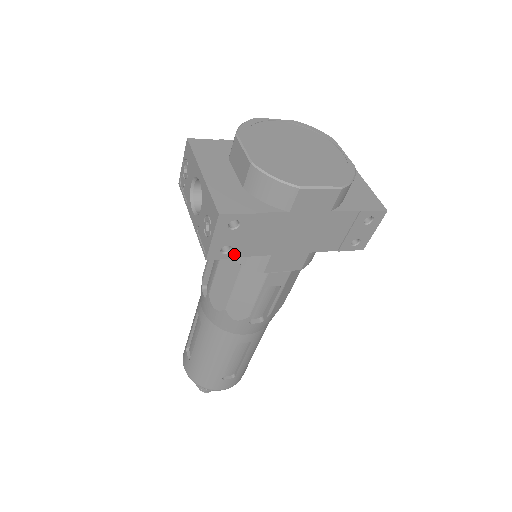
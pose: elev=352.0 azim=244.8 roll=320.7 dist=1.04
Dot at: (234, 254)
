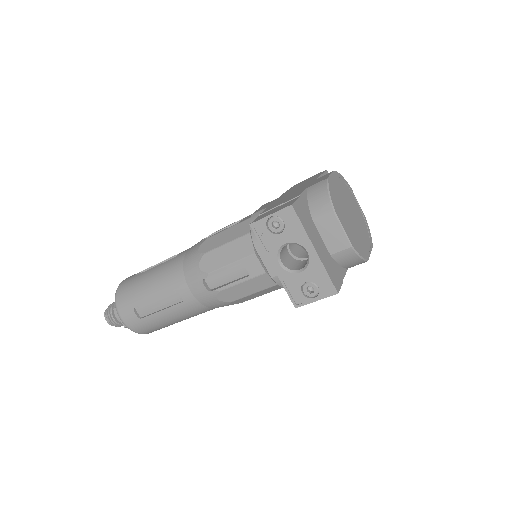
Dot at: occluded
